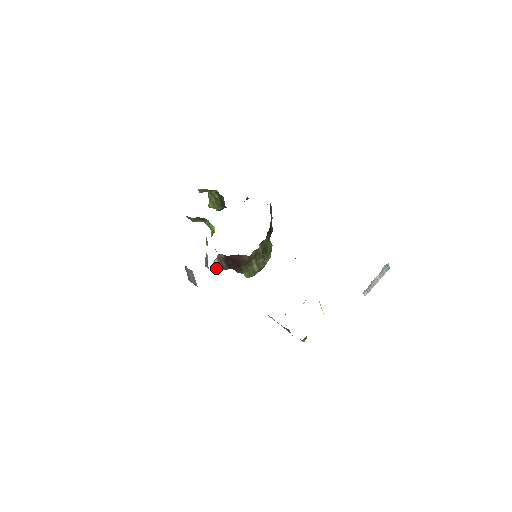
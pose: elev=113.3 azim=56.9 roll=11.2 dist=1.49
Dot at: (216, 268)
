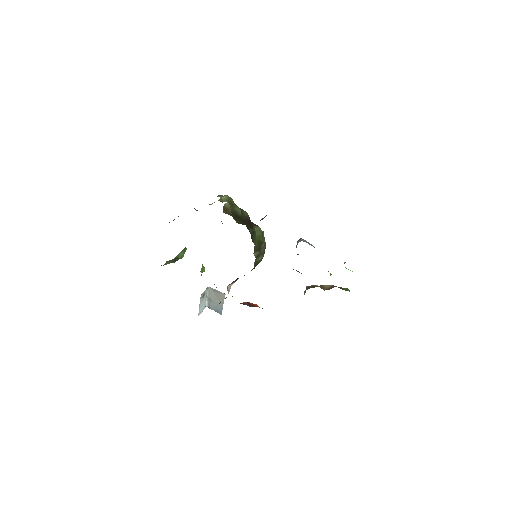
Dot at: occluded
